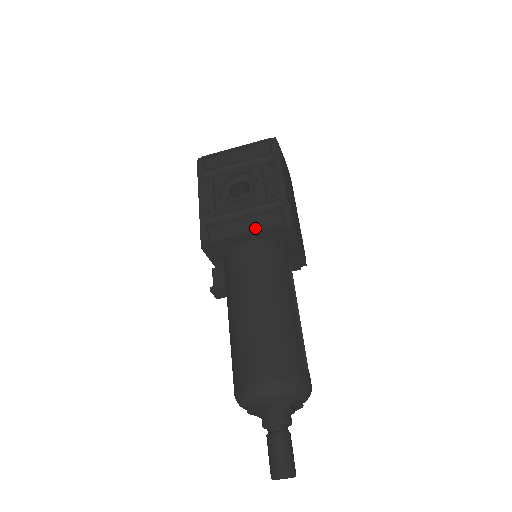
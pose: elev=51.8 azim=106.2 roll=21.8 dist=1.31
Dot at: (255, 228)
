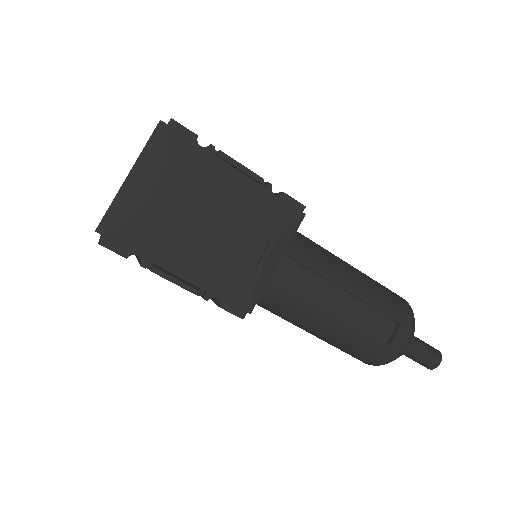
Dot at: occluded
